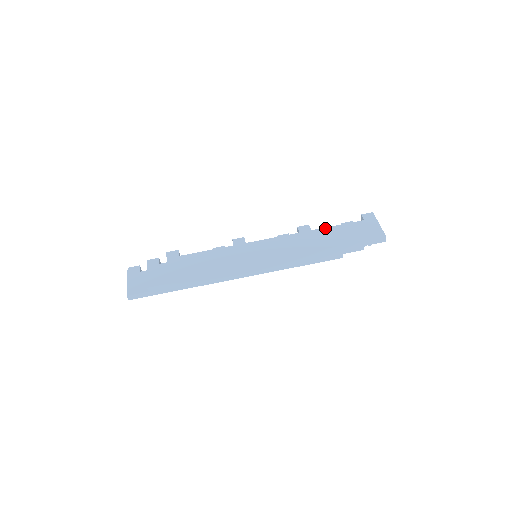
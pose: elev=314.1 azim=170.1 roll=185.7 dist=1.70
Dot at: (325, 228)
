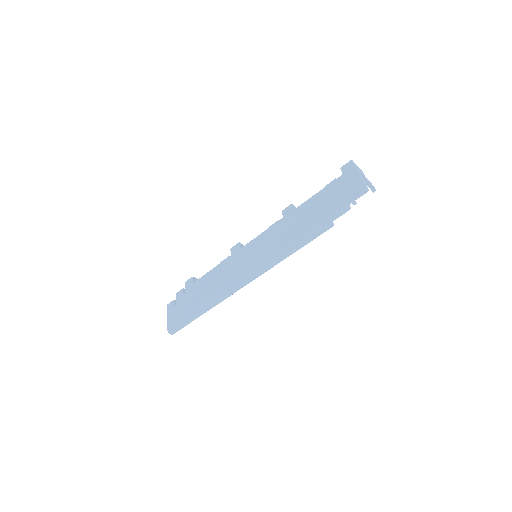
Dot at: (306, 202)
